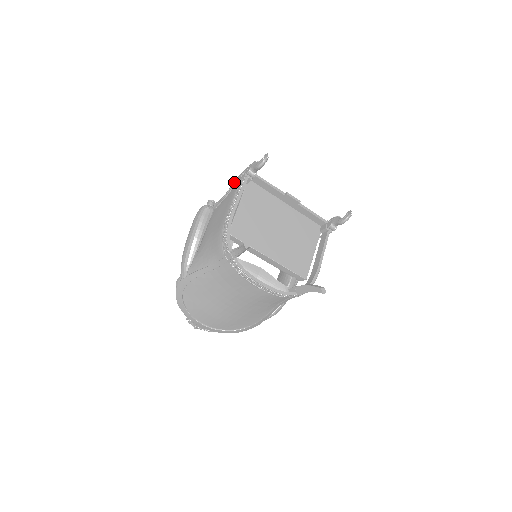
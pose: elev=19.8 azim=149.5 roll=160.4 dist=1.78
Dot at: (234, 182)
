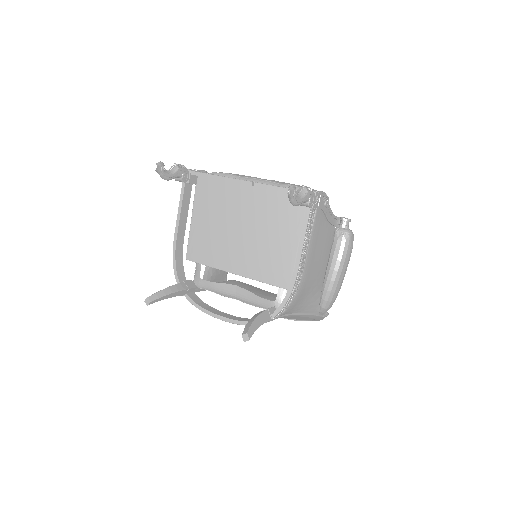
Dot at: occluded
